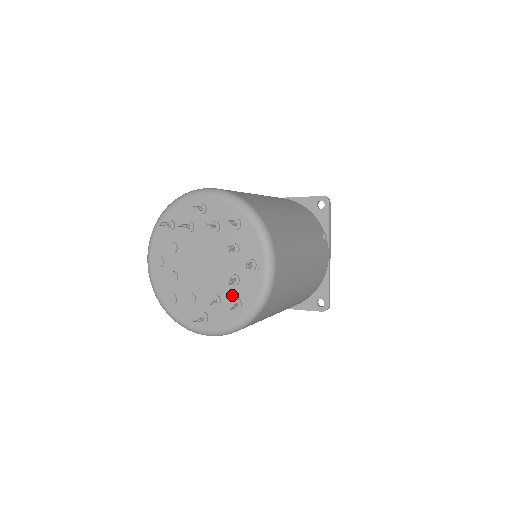
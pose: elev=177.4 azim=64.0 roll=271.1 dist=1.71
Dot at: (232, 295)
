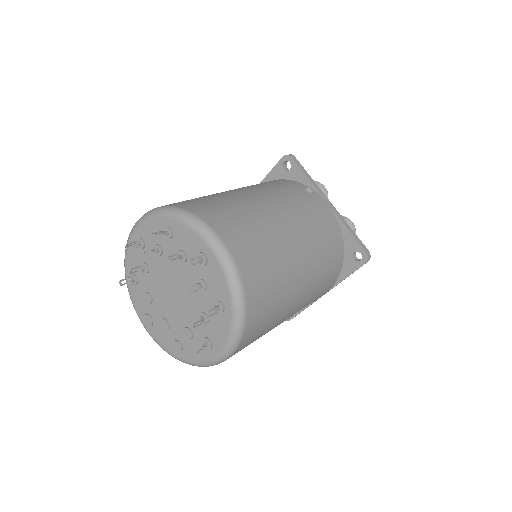
Dot at: (210, 302)
